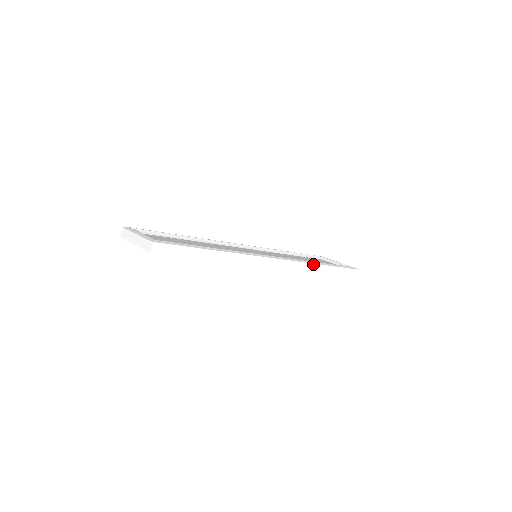
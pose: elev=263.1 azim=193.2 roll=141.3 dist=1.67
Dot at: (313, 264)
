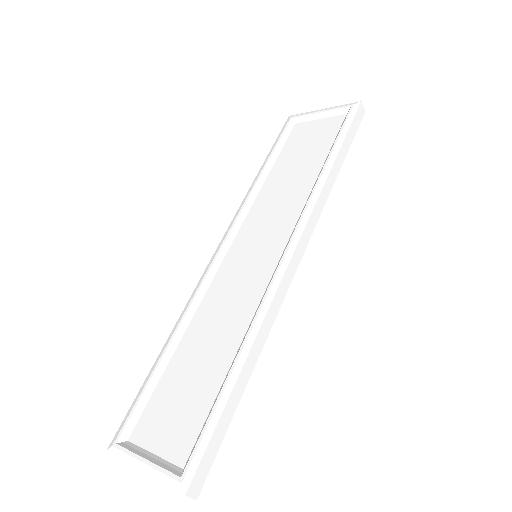
Dot at: (324, 185)
